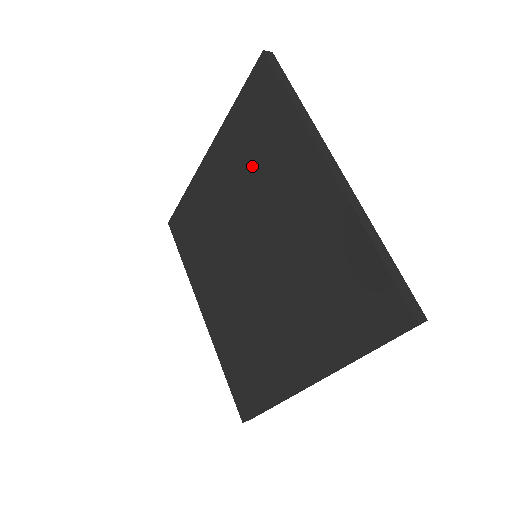
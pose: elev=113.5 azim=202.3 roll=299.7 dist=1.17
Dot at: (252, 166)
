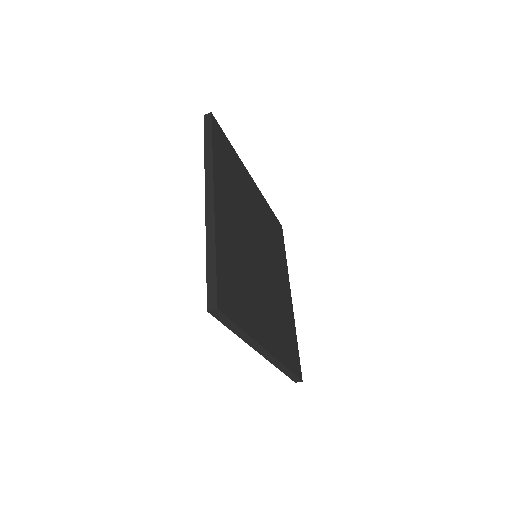
Dot at: occluded
